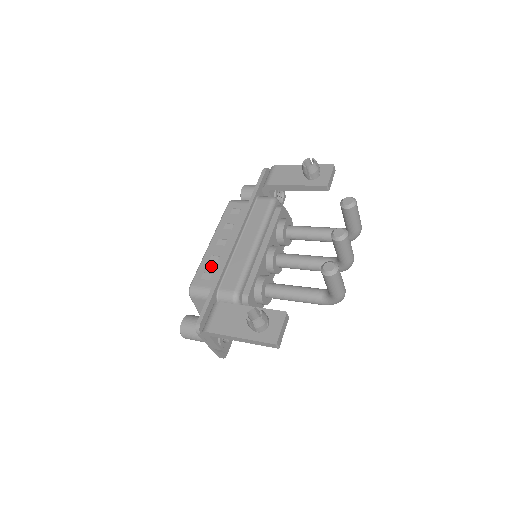
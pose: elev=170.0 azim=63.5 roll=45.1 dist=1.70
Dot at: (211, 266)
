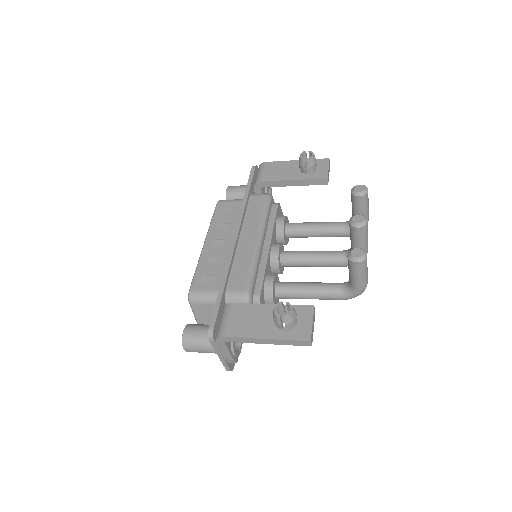
Dot at: (211, 268)
